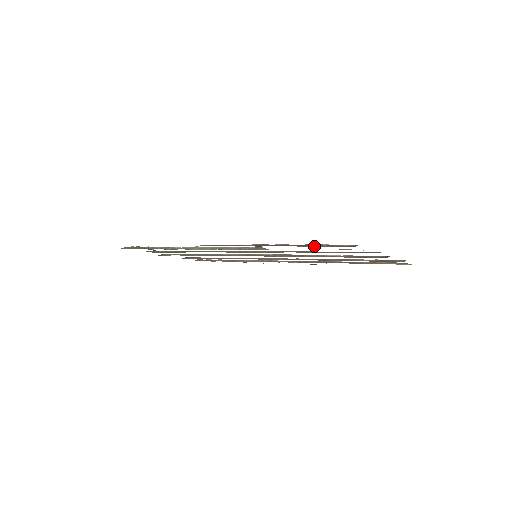
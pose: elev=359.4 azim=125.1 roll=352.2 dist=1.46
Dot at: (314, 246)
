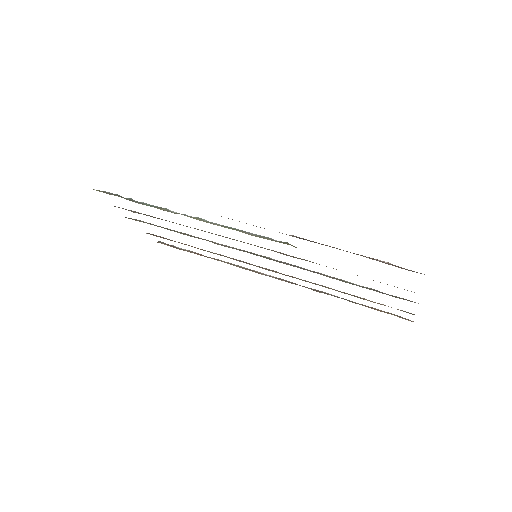
Dot at: (375, 259)
